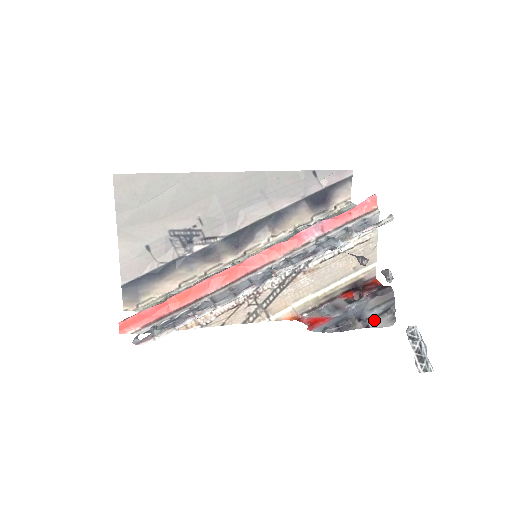
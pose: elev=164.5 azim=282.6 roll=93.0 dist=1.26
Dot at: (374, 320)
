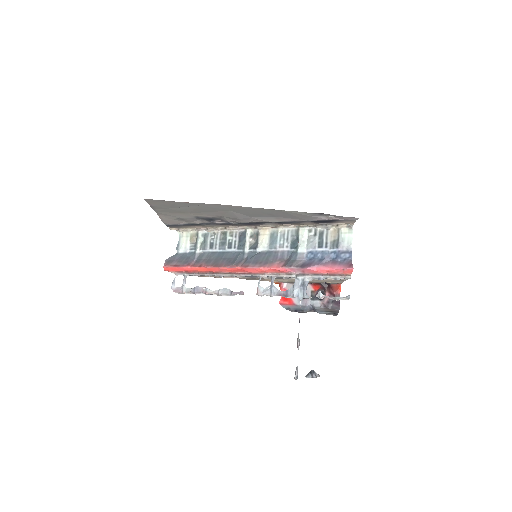
Dot at: (322, 313)
